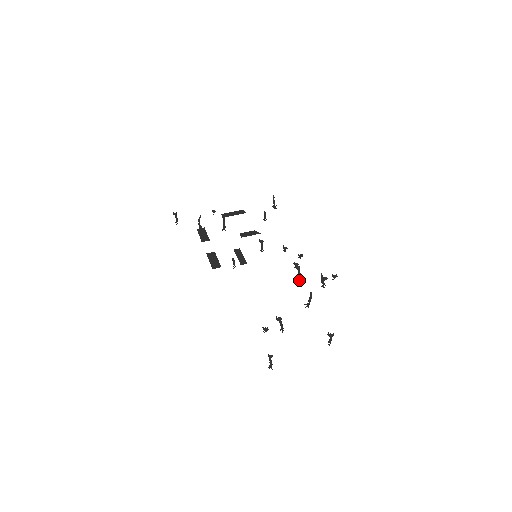
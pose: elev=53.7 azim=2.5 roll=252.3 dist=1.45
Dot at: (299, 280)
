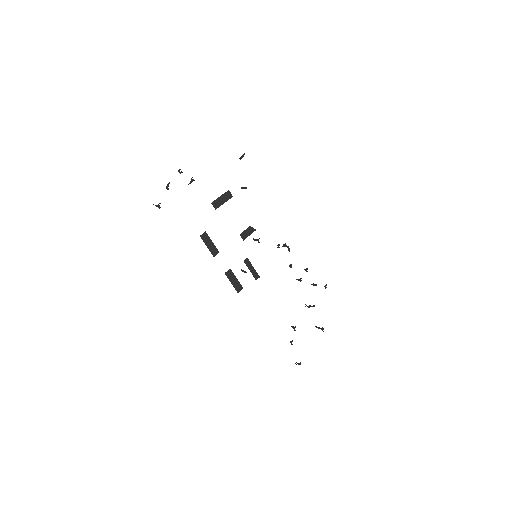
Dot at: occluded
